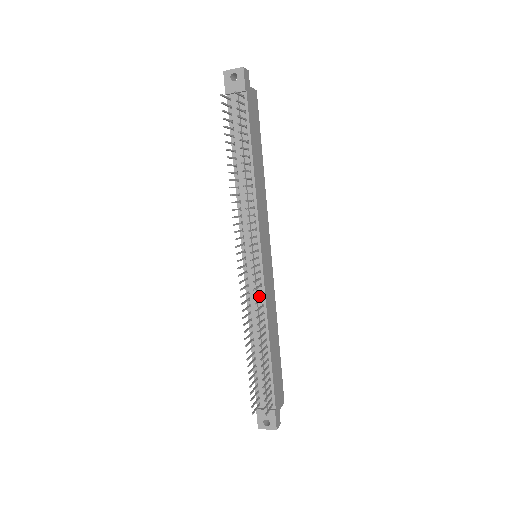
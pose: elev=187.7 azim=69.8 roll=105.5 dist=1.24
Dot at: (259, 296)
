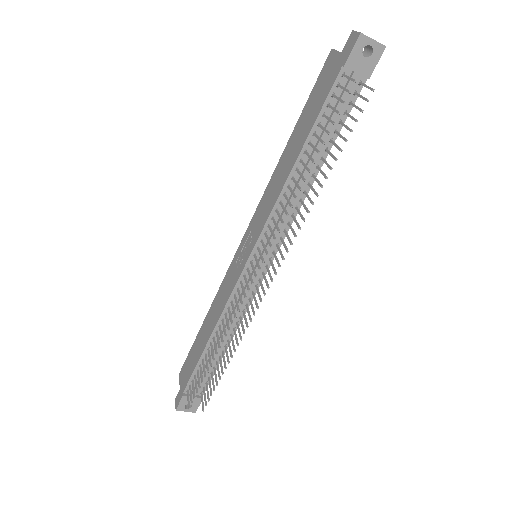
Dot at: (244, 301)
